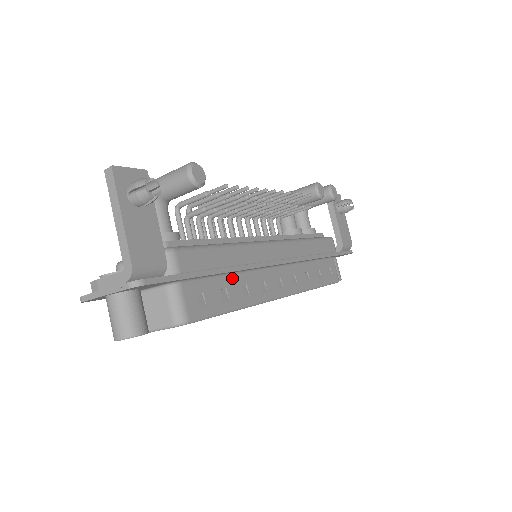
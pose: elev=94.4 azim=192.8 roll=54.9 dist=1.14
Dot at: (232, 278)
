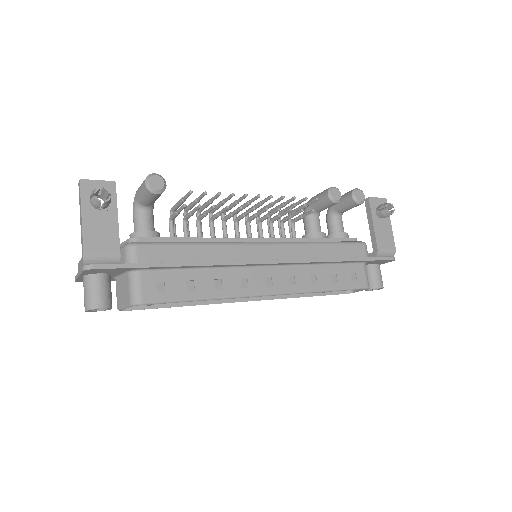
Dot at: (203, 272)
